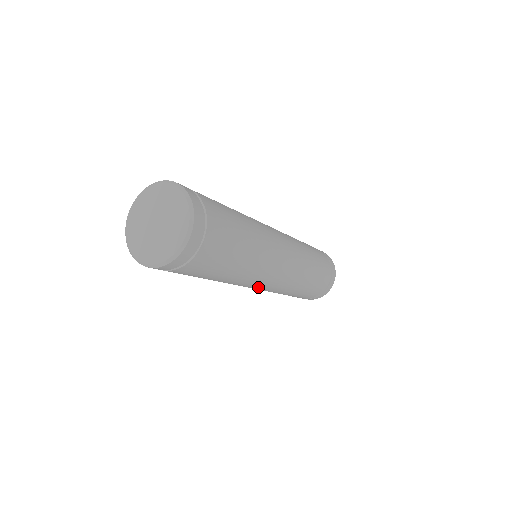
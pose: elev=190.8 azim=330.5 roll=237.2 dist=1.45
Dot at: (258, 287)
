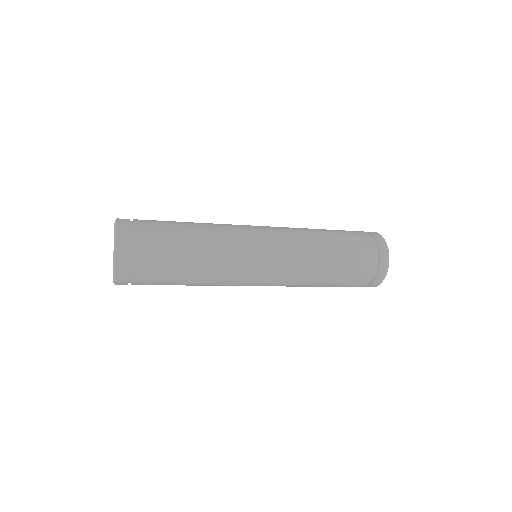
Dot at: occluded
